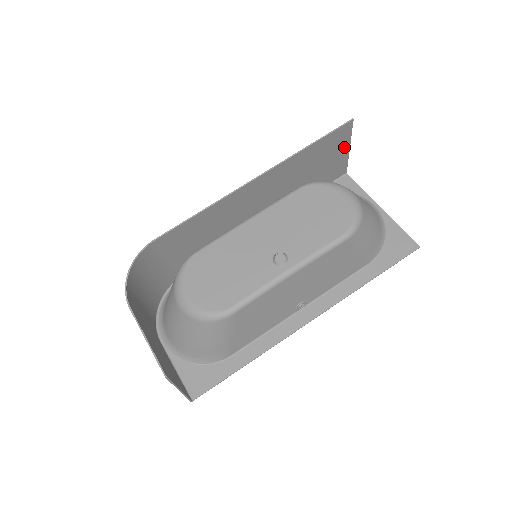
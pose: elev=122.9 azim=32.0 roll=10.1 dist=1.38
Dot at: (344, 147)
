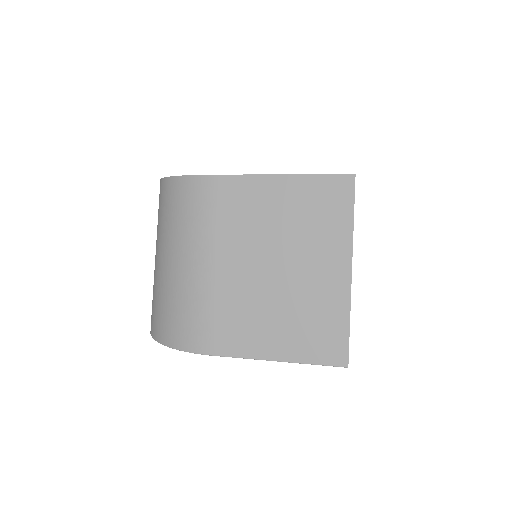
Dot at: occluded
